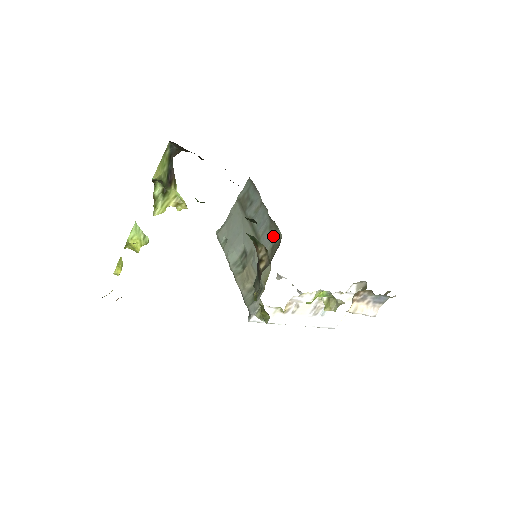
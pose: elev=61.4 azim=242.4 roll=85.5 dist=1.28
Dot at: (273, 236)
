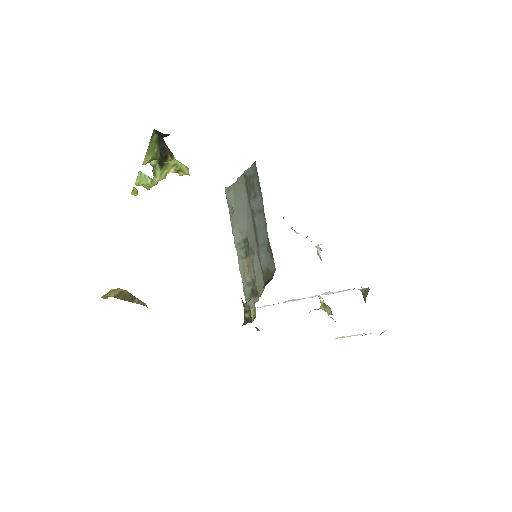
Dot at: (269, 260)
